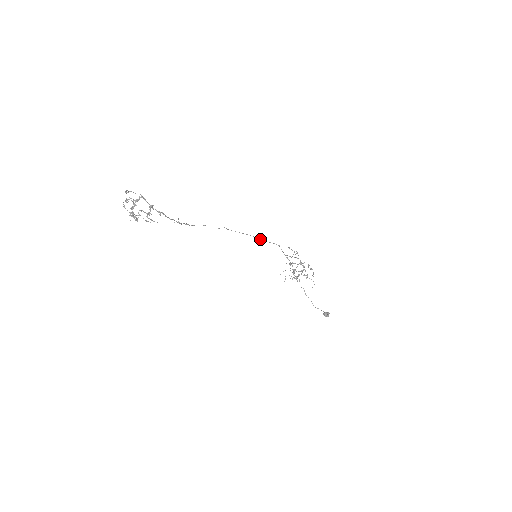
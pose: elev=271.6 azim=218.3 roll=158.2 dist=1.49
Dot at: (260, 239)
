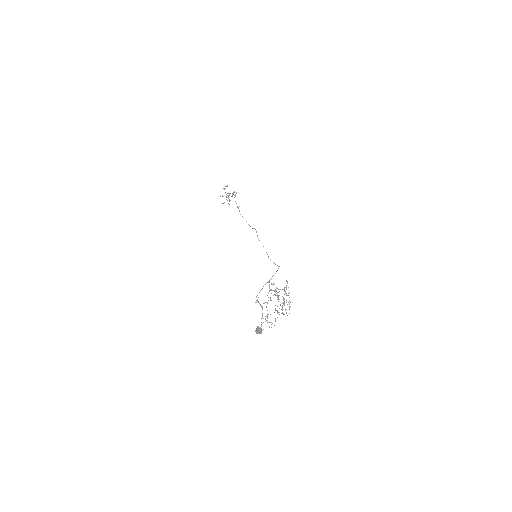
Dot at: occluded
